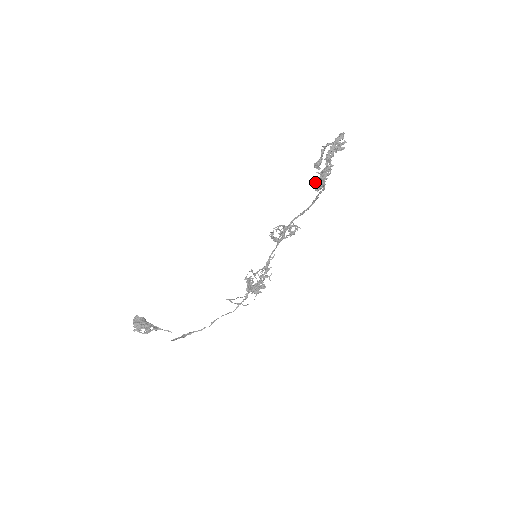
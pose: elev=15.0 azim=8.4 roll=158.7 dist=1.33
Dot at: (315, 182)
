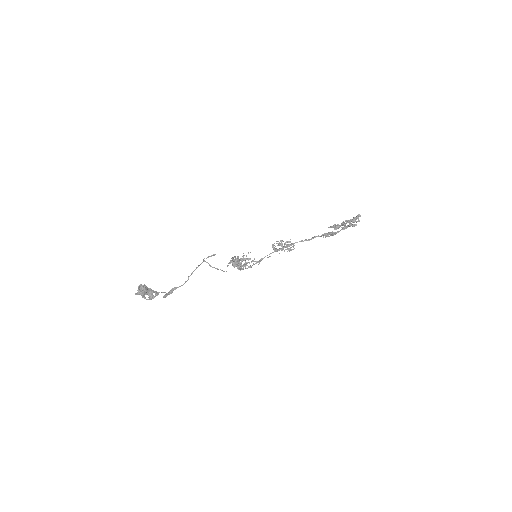
Dot at: (327, 235)
